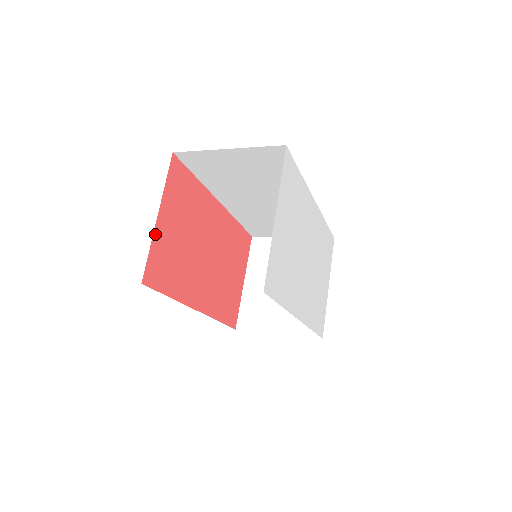
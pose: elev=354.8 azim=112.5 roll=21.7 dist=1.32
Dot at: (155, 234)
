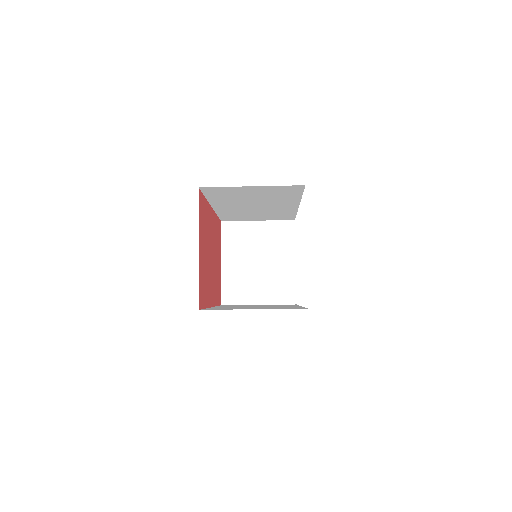
Dot at: (199, 265)
